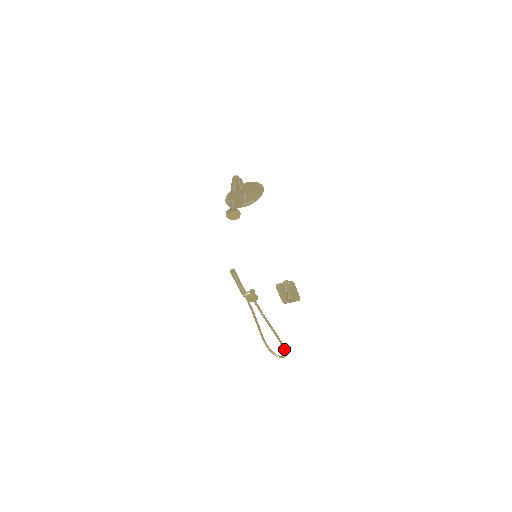
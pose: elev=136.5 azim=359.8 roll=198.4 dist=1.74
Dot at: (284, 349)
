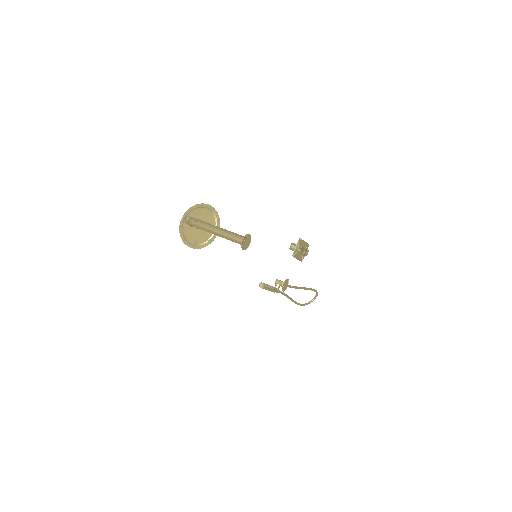
Dot at: (316, 291)
